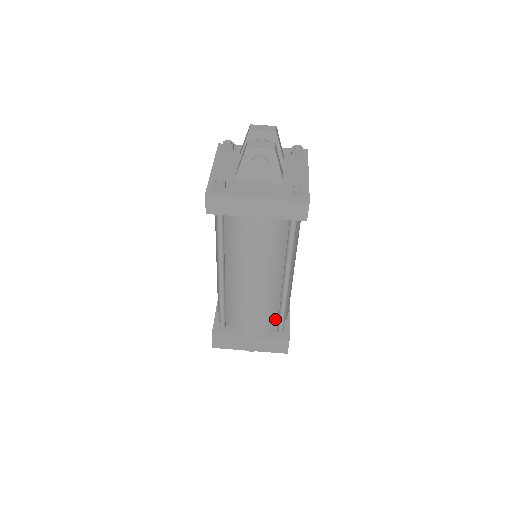
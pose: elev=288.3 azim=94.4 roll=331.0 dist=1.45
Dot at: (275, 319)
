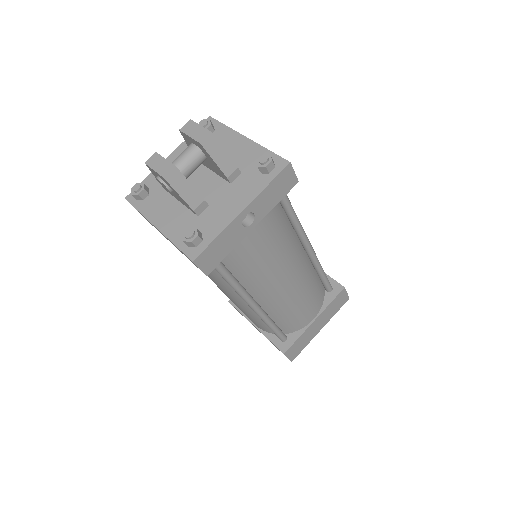
Dot at: occluded
